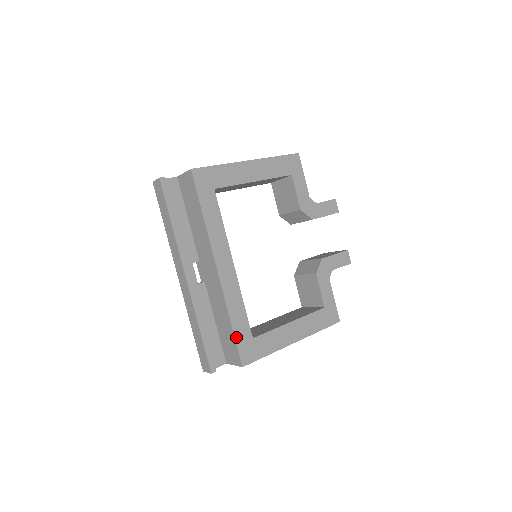
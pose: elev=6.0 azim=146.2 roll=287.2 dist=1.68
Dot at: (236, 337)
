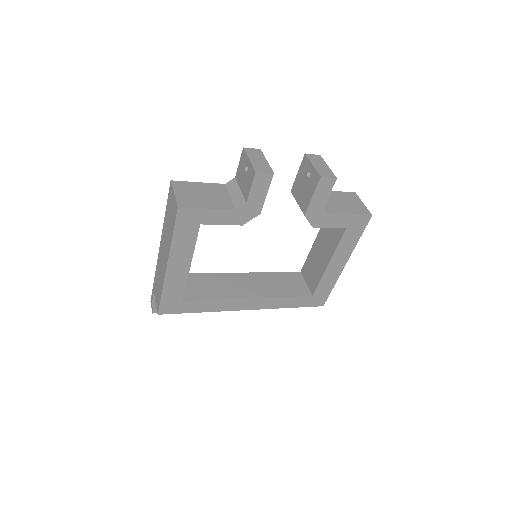
Dot at: (301, 306)
